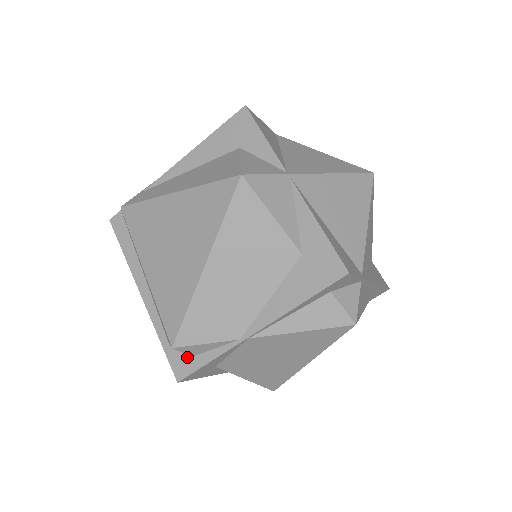
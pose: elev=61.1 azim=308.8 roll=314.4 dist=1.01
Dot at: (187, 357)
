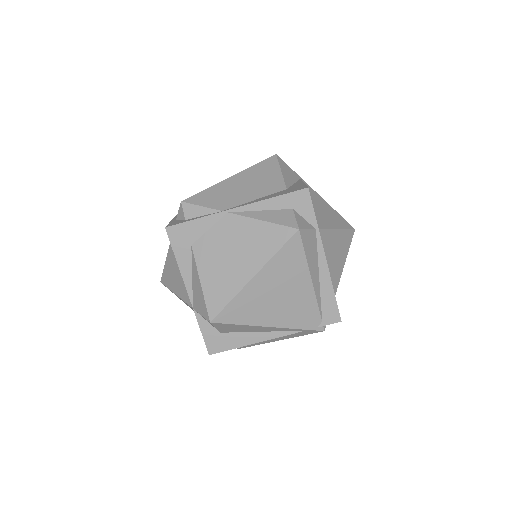
Dot at: (182, 221)
